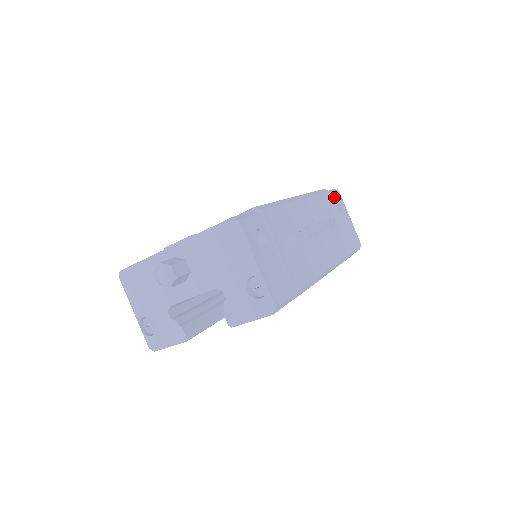
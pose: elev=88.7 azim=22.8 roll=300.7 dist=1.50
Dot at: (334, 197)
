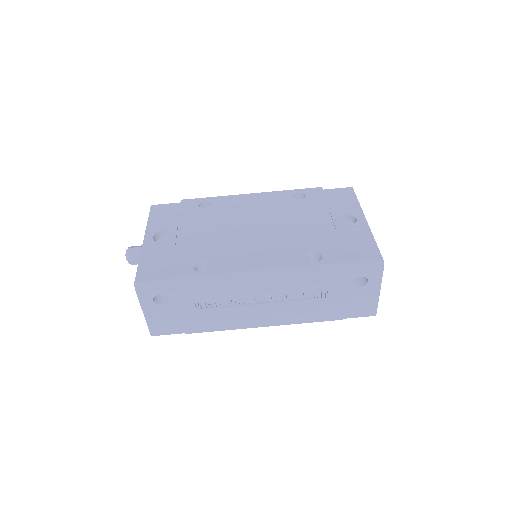
Dot at: (358, 272)
